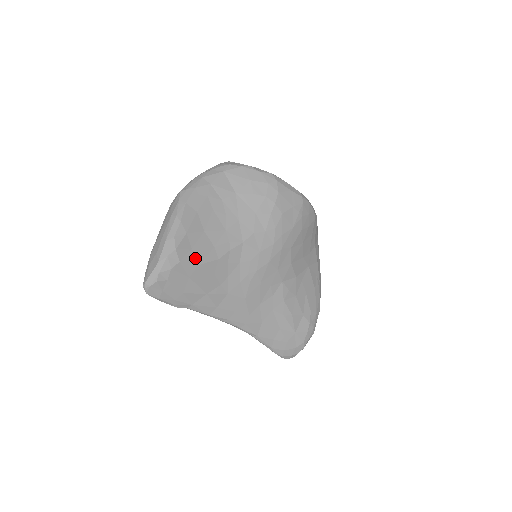
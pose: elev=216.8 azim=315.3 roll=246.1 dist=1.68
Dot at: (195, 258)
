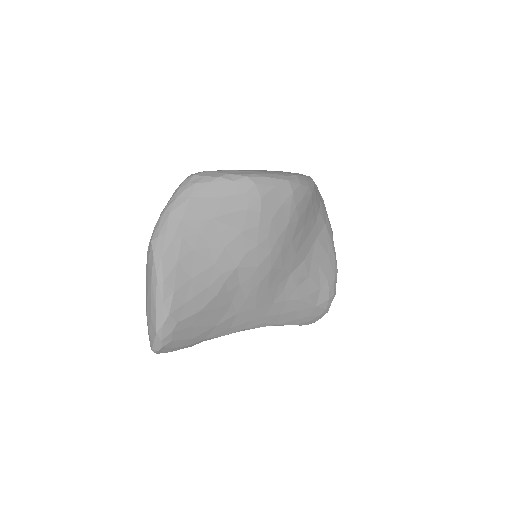
Dot at: (192, 309)
